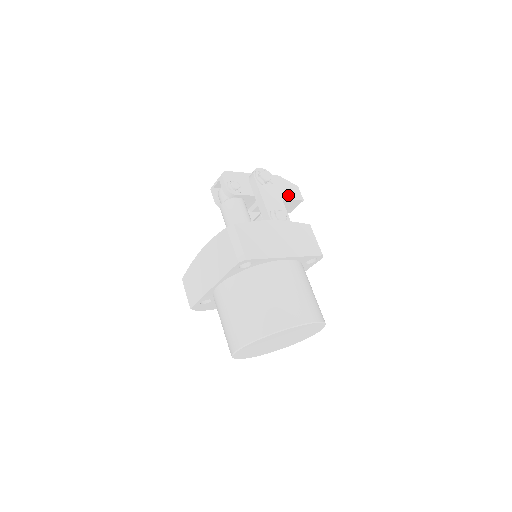
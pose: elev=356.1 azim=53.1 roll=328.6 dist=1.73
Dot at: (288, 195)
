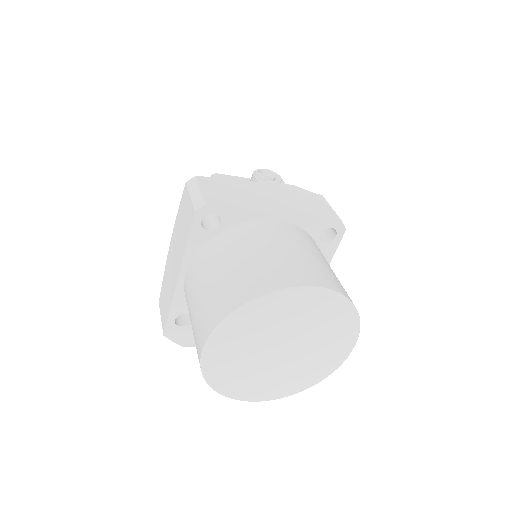
Dot at: occluded
